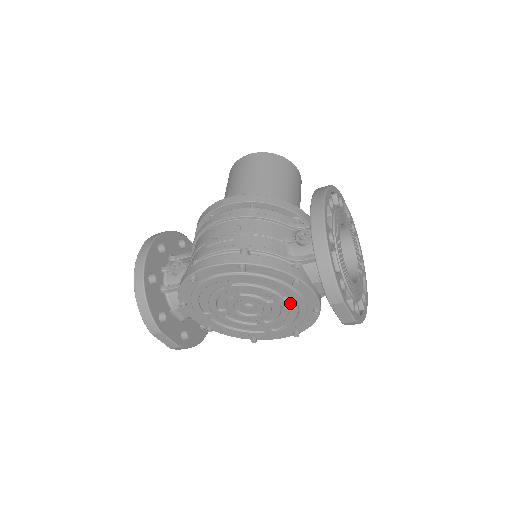
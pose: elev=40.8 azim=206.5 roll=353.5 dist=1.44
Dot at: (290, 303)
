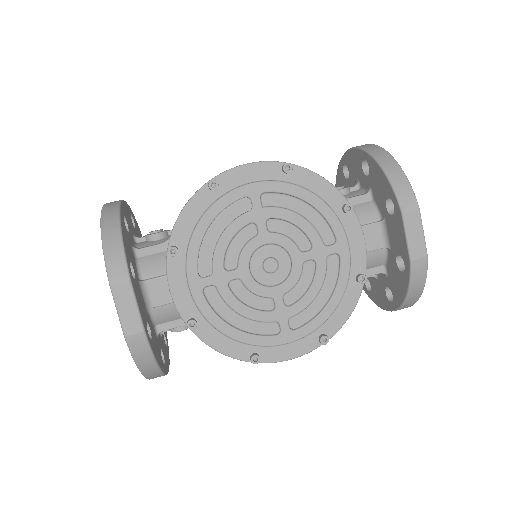
Dot at: (329, 259)
